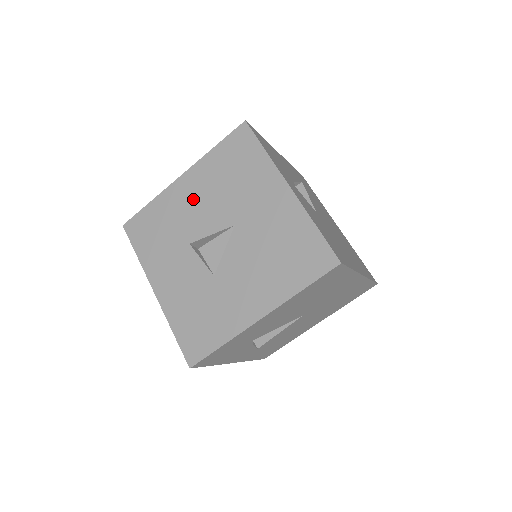
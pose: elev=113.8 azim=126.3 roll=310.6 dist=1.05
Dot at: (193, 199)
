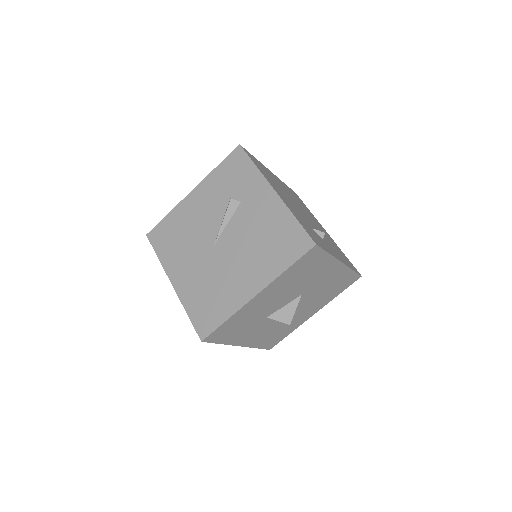
Dot at: (269, 300)
